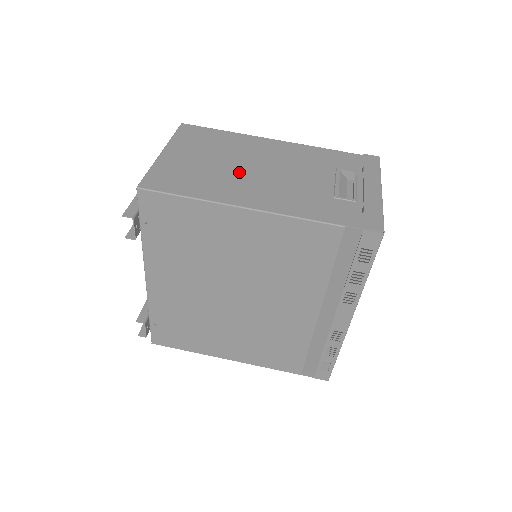
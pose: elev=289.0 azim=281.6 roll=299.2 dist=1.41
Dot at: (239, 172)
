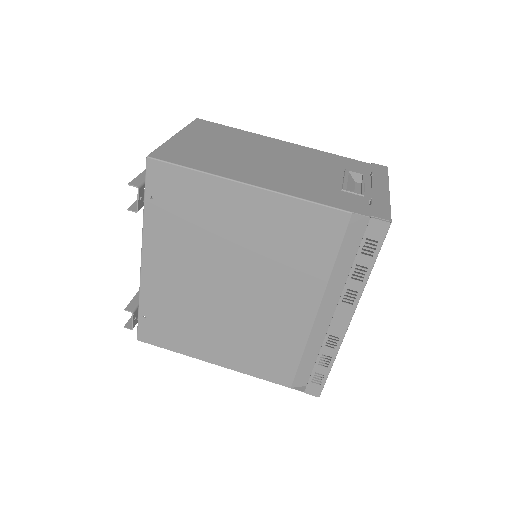
Dot at: (249, 159)
